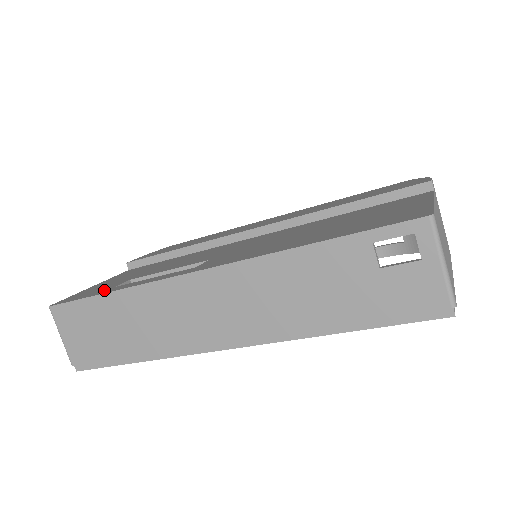
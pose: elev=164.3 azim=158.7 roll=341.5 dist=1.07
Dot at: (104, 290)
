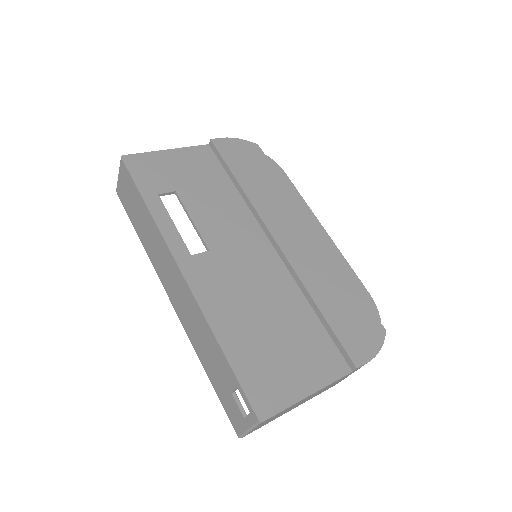
Dot at: (151, 190)
